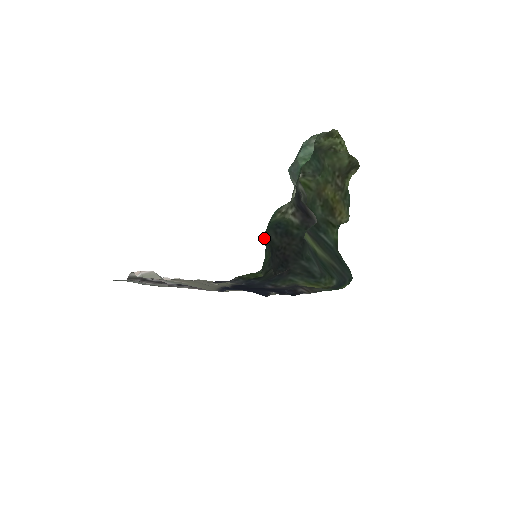
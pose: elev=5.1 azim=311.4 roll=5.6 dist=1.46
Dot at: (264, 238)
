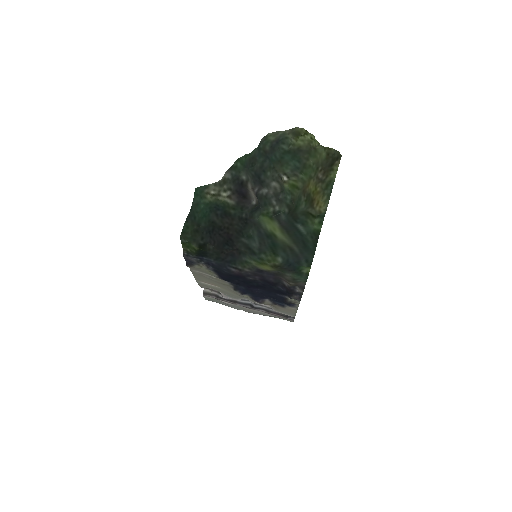
Dot at: (200, 217)
